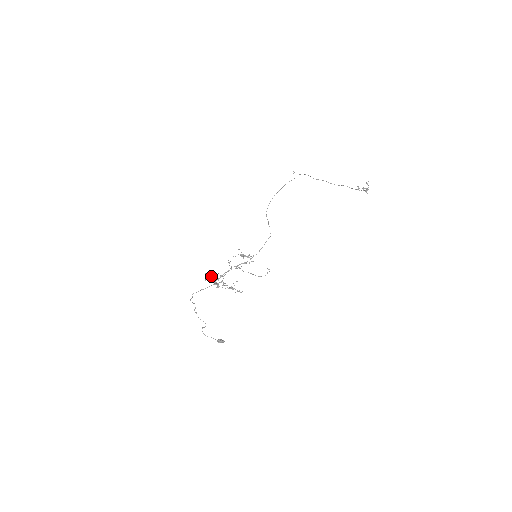
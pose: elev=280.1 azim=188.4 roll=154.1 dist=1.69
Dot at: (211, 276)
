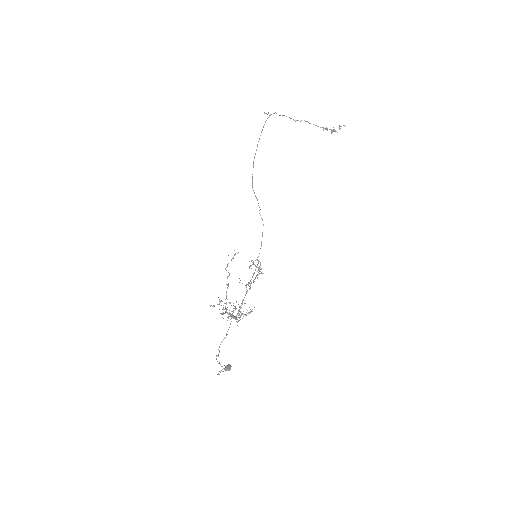
Dot at: occluded
